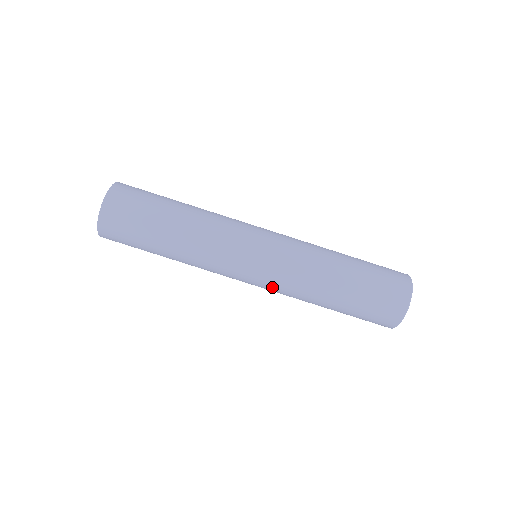
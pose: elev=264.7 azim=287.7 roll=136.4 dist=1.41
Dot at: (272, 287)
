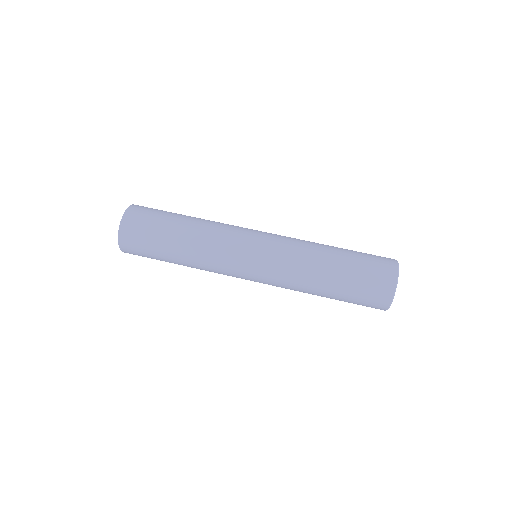
Dot at: (272, 277)
